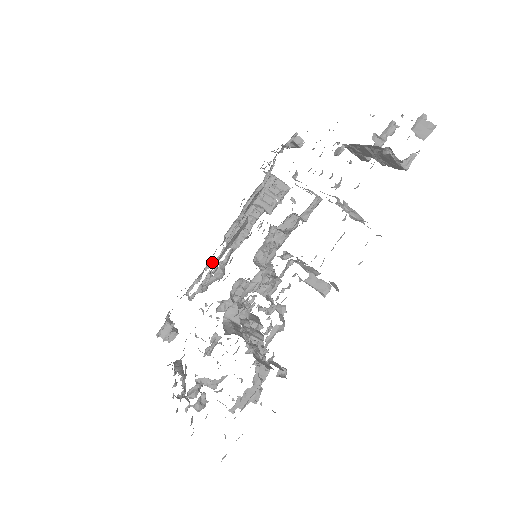
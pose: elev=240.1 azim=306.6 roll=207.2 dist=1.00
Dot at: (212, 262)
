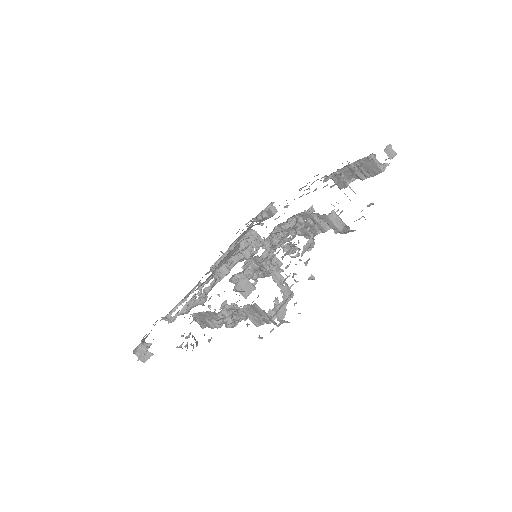
Dot at: occluded
